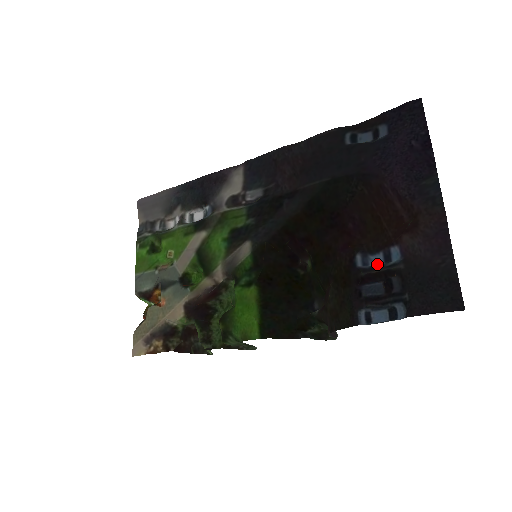
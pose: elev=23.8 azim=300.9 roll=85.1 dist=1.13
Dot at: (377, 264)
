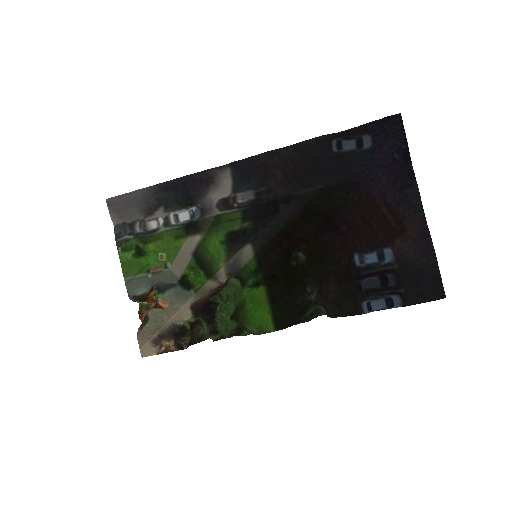
Dot at: (372, 262)
